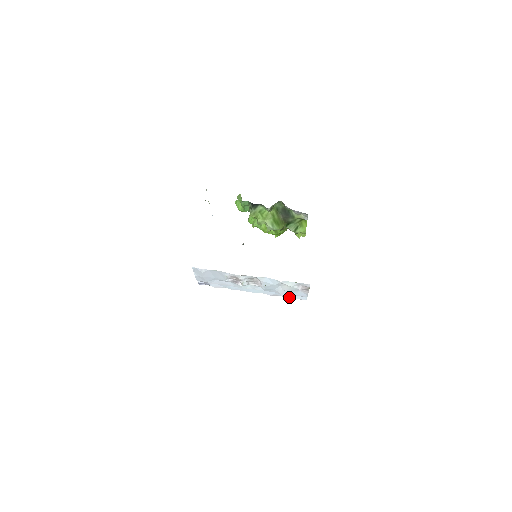
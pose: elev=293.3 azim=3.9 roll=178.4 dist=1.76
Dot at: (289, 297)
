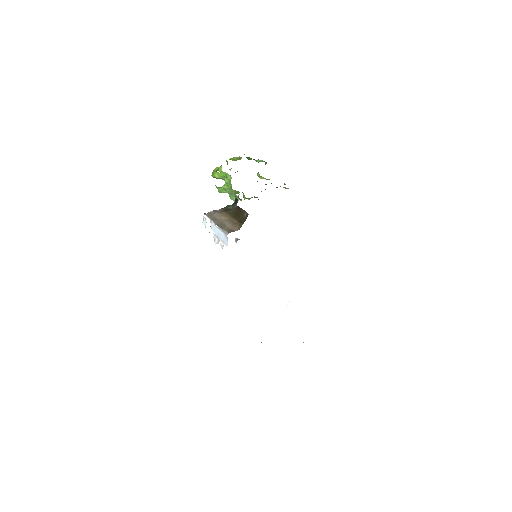
Dot at: occluded
